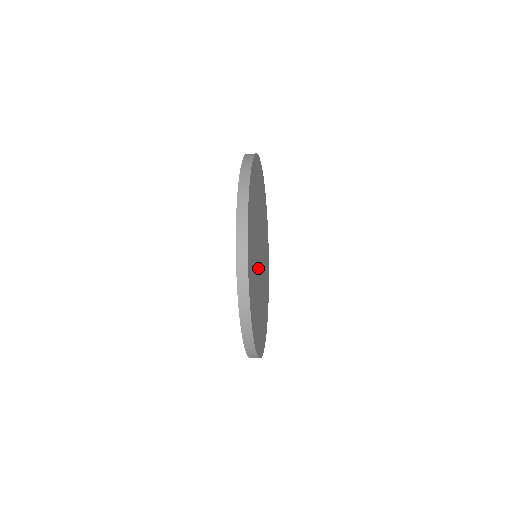
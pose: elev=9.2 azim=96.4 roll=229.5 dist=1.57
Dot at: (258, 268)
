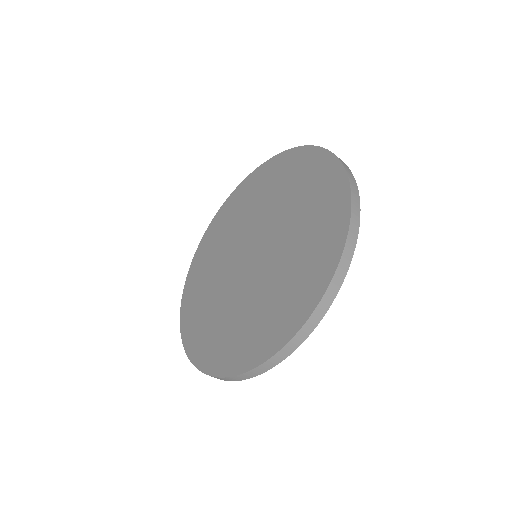
Dot at: occluded
